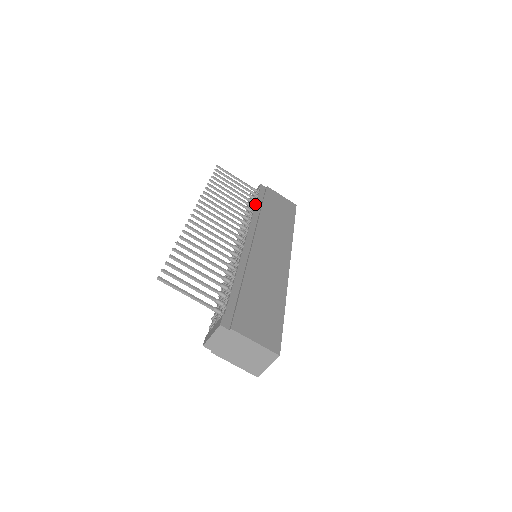
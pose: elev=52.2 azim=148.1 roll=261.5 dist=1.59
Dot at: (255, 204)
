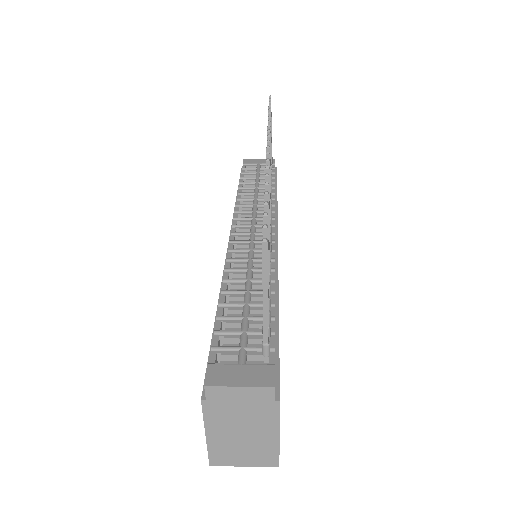
Dot at: occluded
